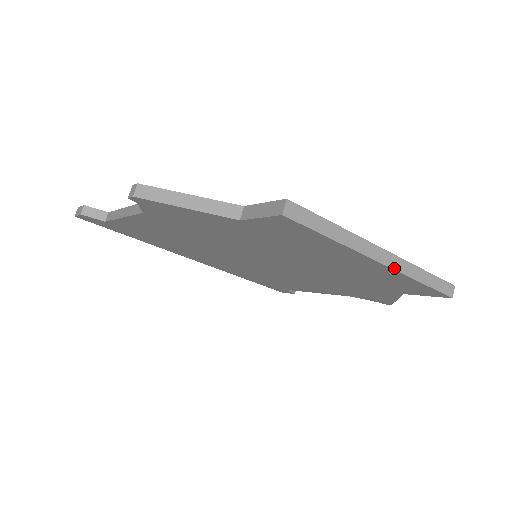
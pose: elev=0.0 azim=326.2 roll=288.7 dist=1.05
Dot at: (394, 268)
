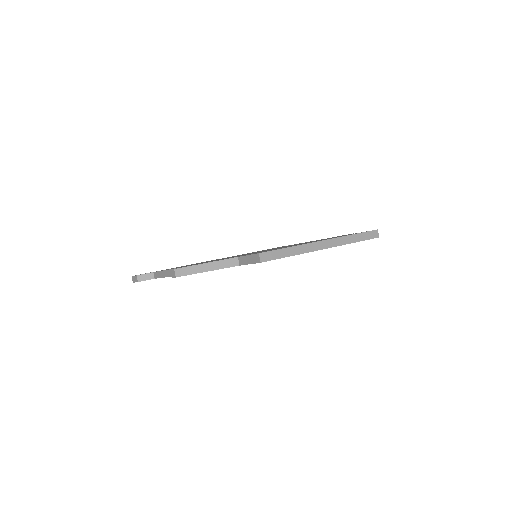
Dot at: (334, 246)
